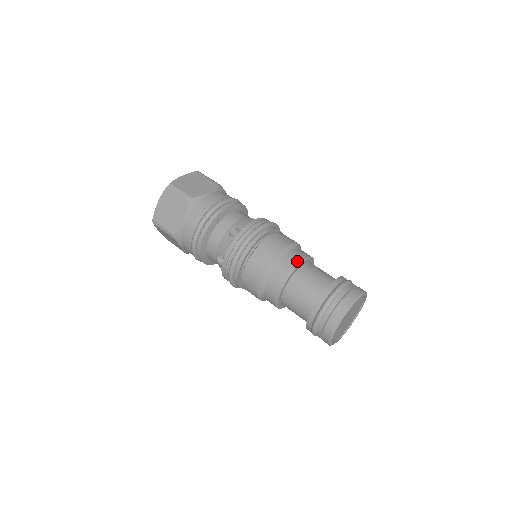
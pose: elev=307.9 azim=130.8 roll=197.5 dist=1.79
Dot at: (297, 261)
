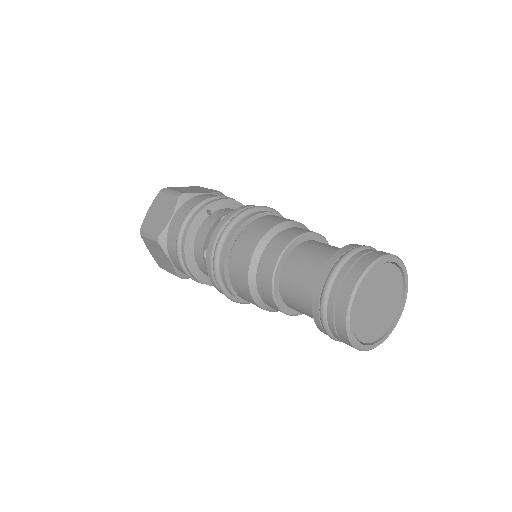
Dot at: (301, 232)
